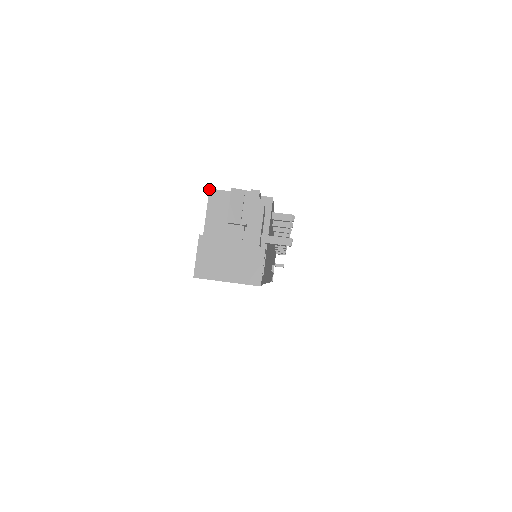
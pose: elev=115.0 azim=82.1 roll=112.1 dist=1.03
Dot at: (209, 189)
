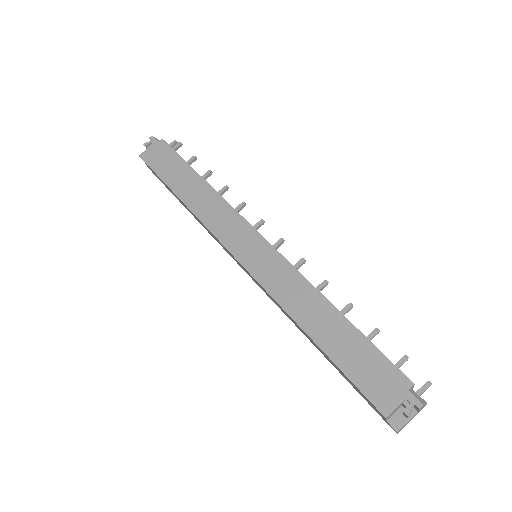
Dot at: occluded
